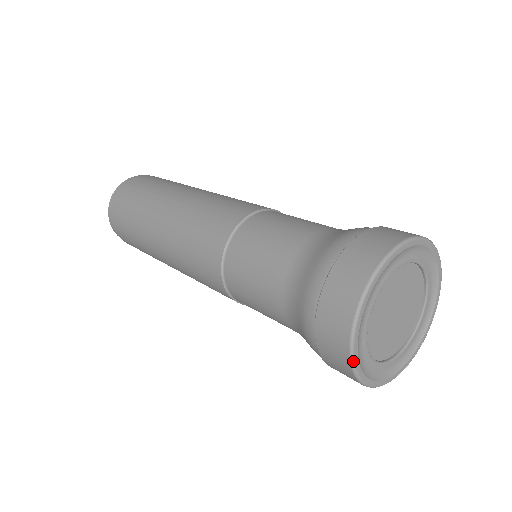
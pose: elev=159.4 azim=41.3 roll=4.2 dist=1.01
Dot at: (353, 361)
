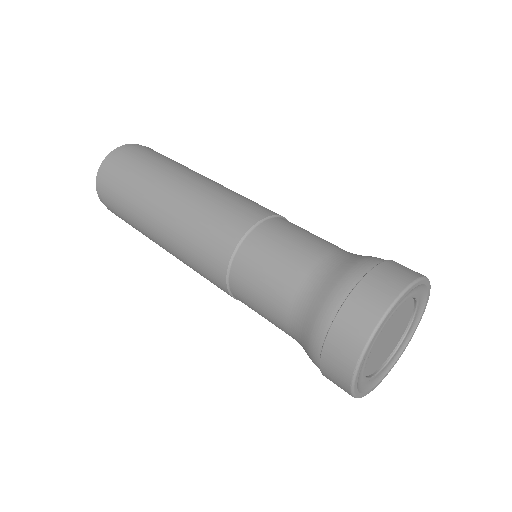
Dot at: (355, 397)
